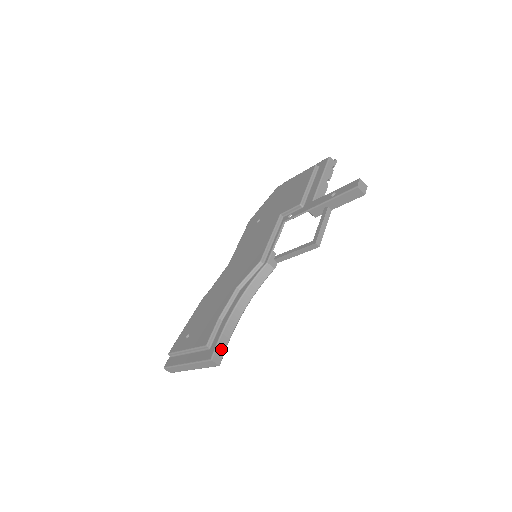
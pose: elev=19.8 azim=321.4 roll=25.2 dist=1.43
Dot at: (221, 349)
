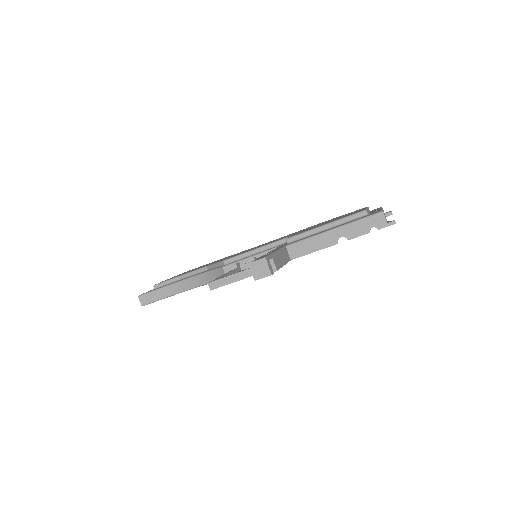
Dot at: (153, 297)
